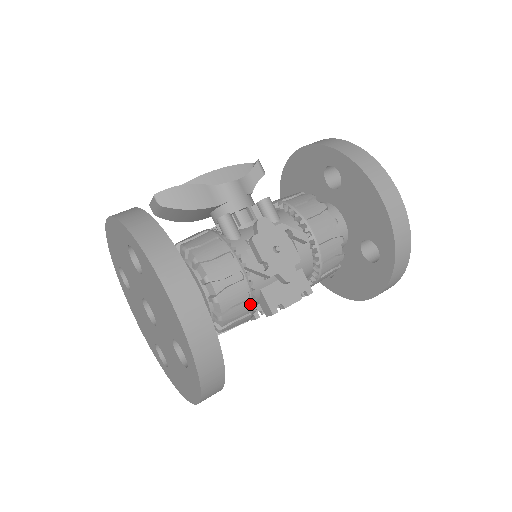
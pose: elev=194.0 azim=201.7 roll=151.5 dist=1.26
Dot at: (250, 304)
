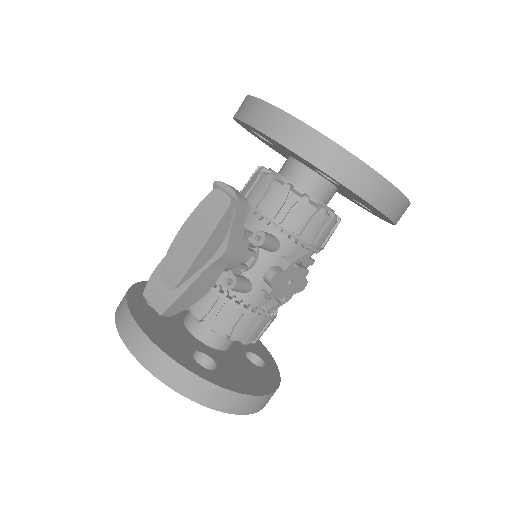
Dot at: occluded
